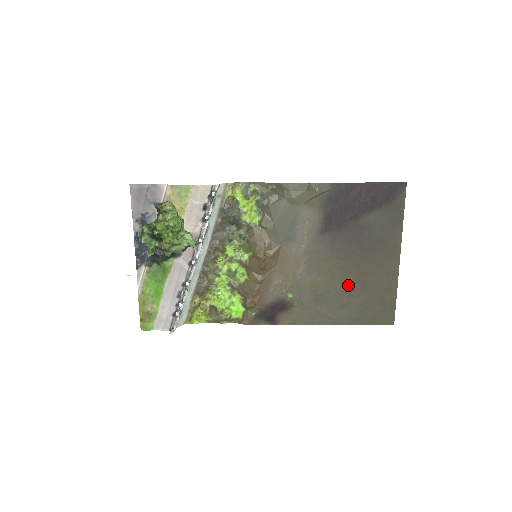
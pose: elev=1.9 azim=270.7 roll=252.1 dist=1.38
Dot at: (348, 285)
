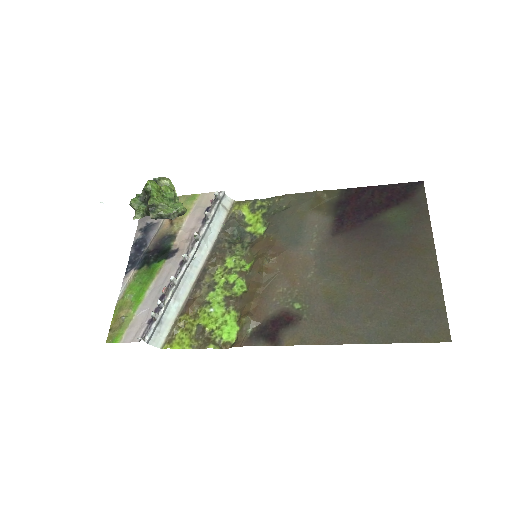
Dot at: (373, 289)
